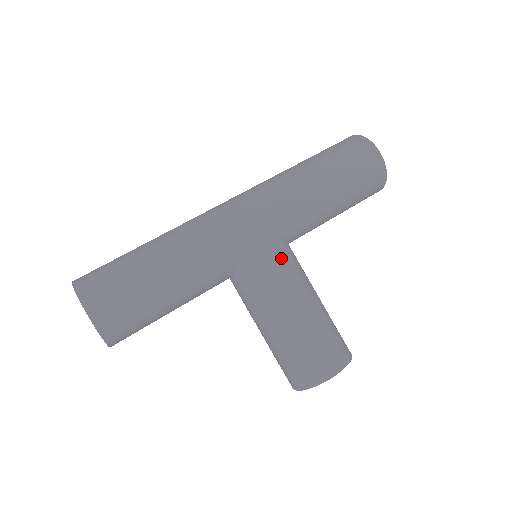
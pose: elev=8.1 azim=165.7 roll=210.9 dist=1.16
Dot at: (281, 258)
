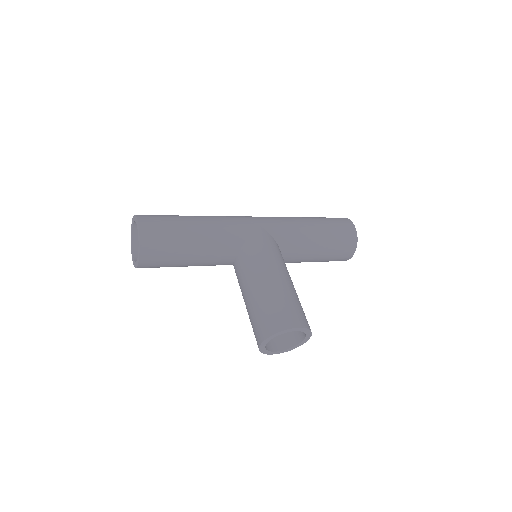
Dot at: (274, 249)
